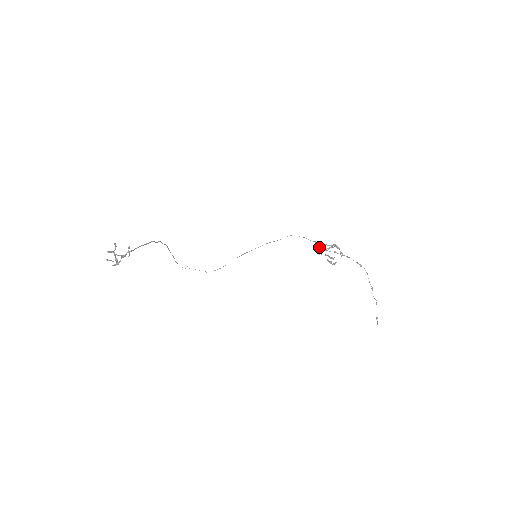
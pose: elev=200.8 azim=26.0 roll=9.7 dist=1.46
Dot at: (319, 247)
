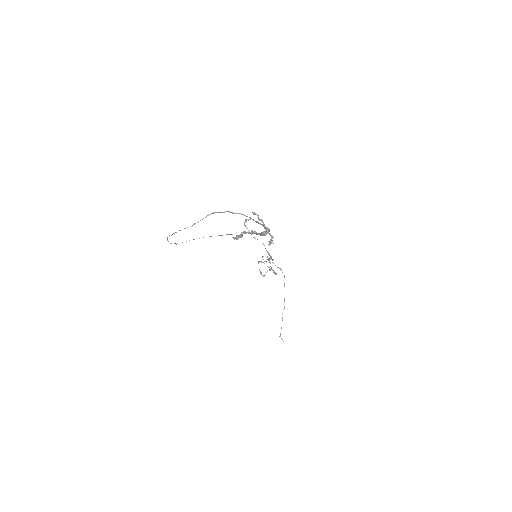
Dot at: occluded
